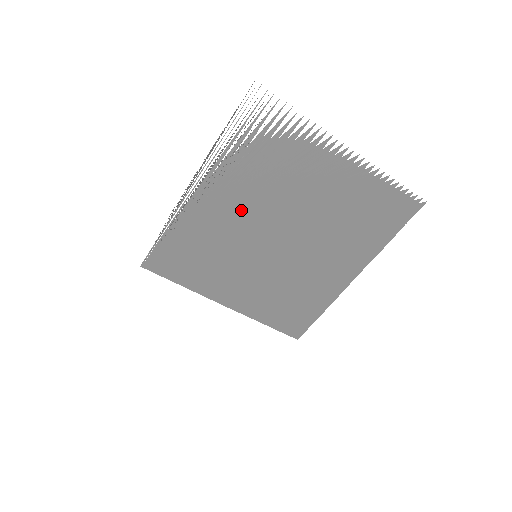
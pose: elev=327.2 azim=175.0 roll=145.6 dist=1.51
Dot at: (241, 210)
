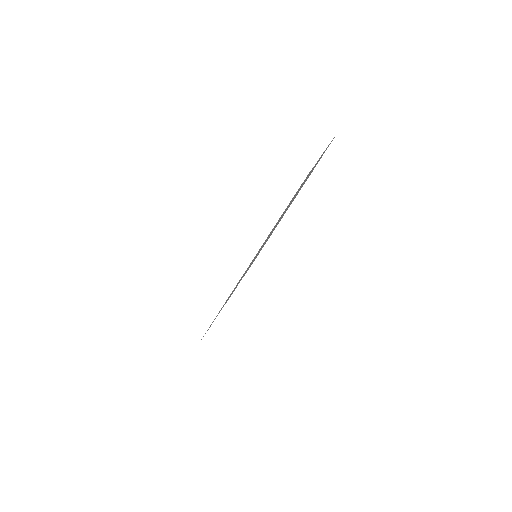
Dot at: occluded
